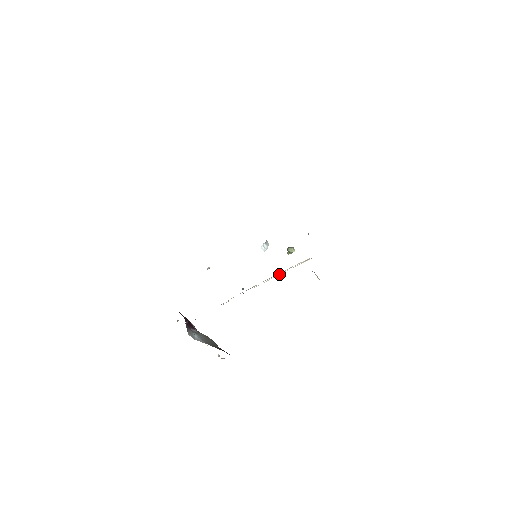
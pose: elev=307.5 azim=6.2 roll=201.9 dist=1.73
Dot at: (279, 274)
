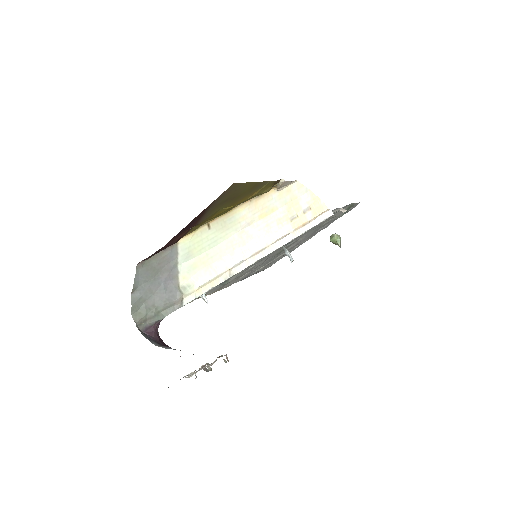
Dot at: (275, 240)
